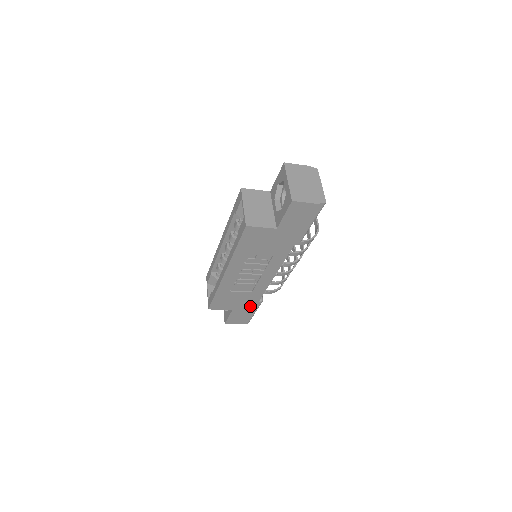
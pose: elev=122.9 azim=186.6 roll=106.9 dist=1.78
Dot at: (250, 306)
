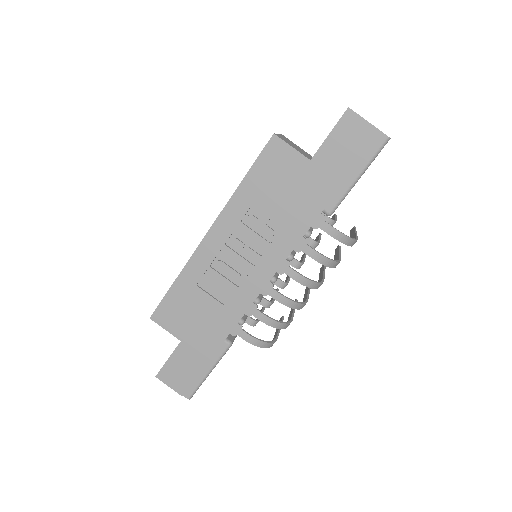
Dot at: (209, 345)
